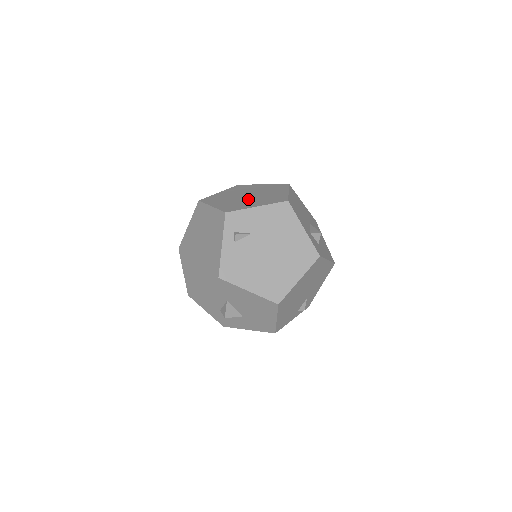
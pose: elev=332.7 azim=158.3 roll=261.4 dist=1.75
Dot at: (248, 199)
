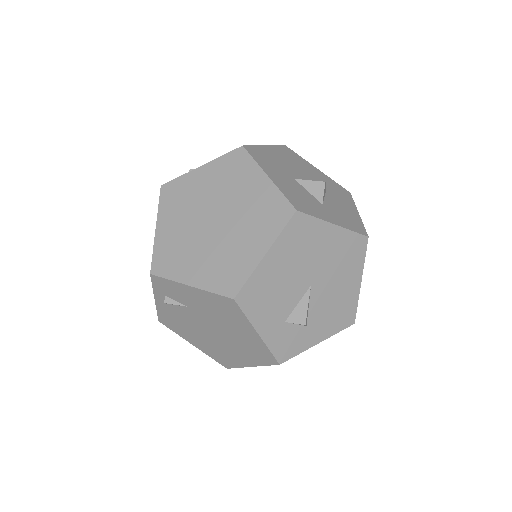
Dot at: (202, 240)
